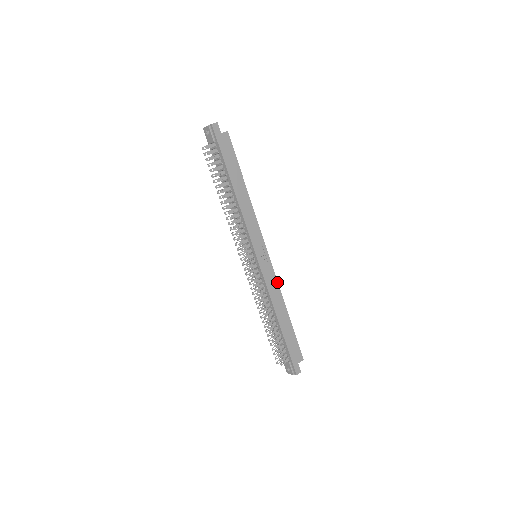
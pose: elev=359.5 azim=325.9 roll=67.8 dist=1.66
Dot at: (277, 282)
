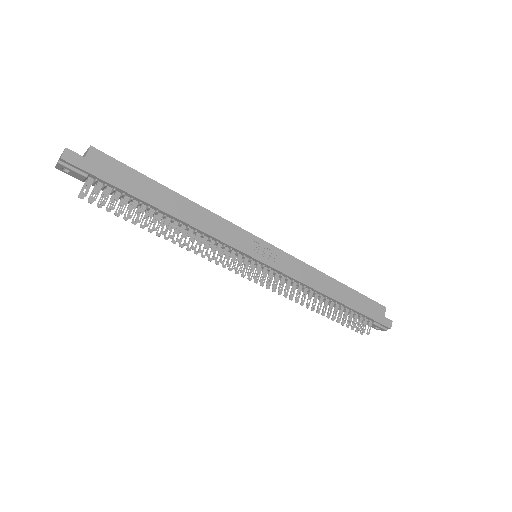
Dot at: (302, 262)
